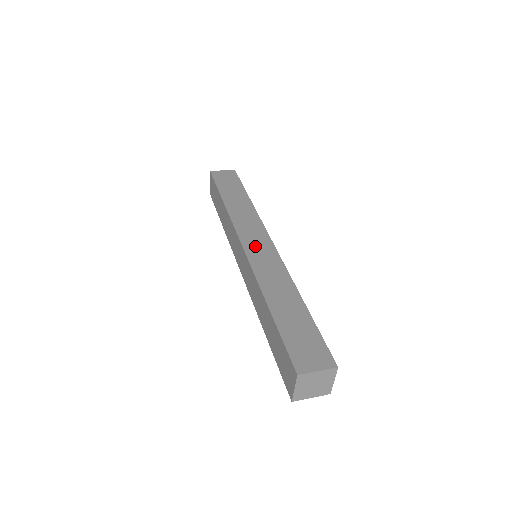
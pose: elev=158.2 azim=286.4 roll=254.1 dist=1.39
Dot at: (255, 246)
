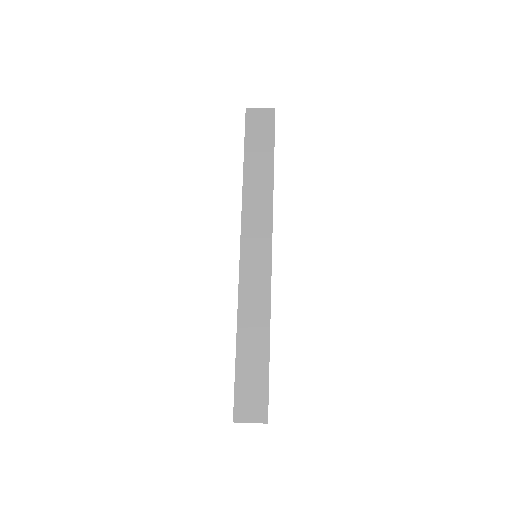
Dot at: (252, 257)
